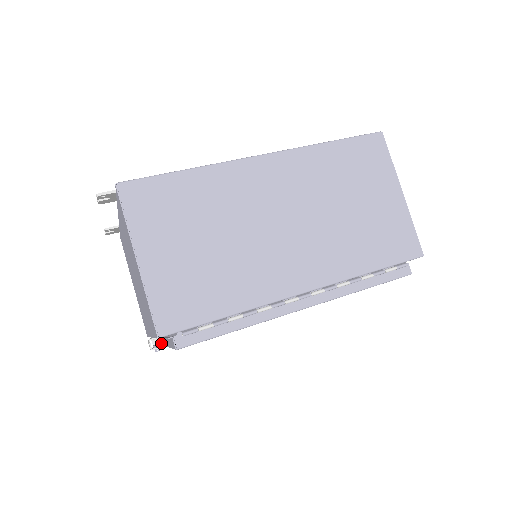
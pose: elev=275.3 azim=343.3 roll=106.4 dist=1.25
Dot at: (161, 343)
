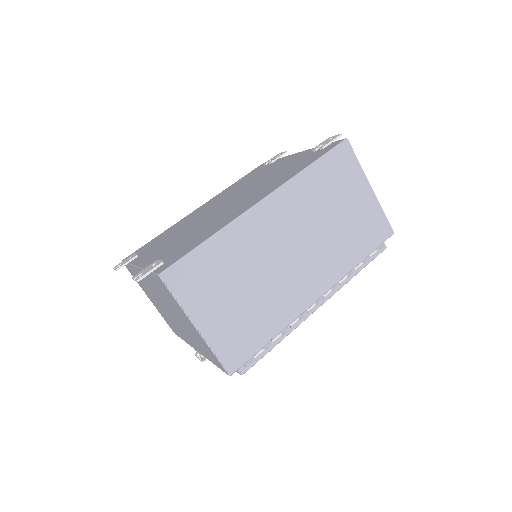
Dot at: occluded
